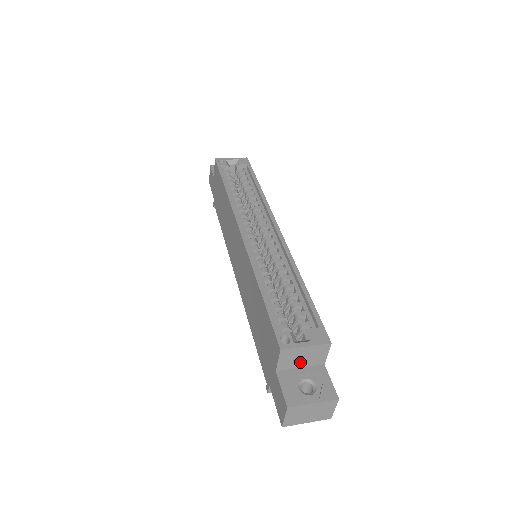
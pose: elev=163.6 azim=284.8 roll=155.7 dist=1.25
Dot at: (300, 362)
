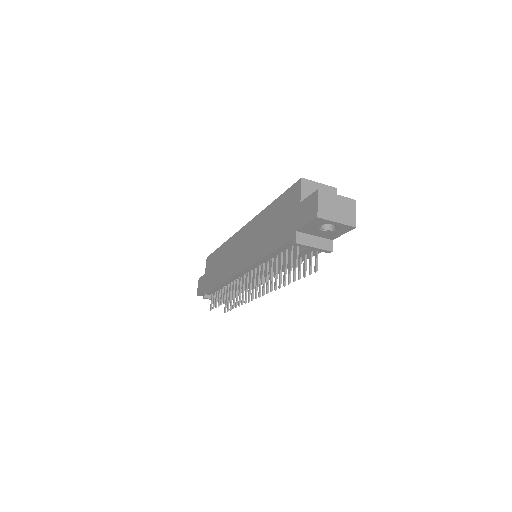
Dot at: occluded
